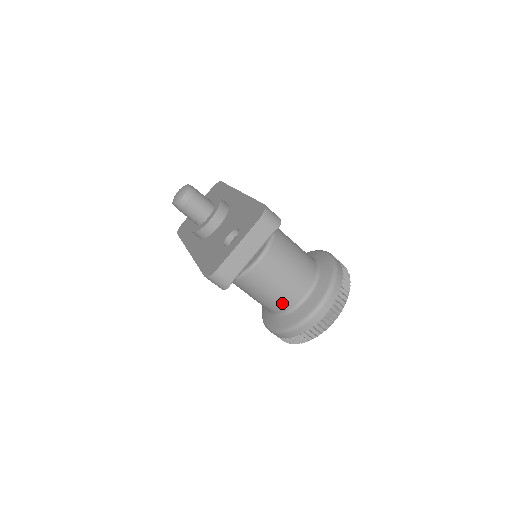
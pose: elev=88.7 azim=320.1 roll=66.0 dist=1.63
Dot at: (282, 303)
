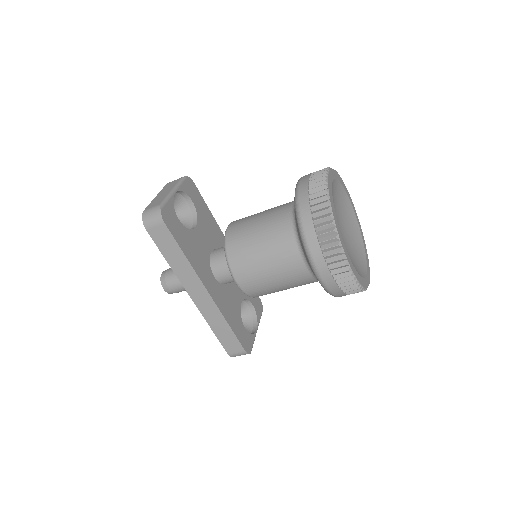
Dot at: (280, 226)
